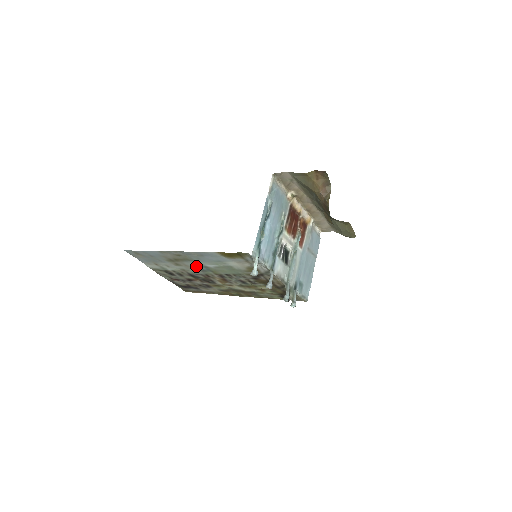
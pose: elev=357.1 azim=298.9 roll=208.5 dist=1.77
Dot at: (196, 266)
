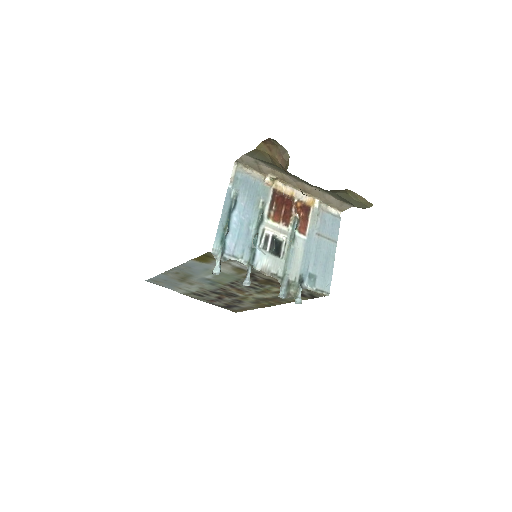
Dot at: (202, 281)
